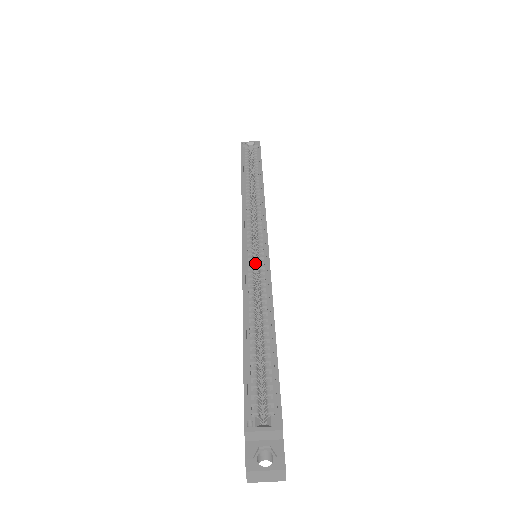
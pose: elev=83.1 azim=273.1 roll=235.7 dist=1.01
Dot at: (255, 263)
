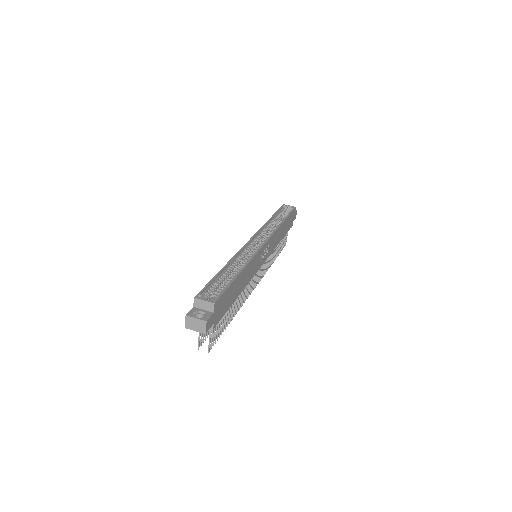
Dot at: occluded
